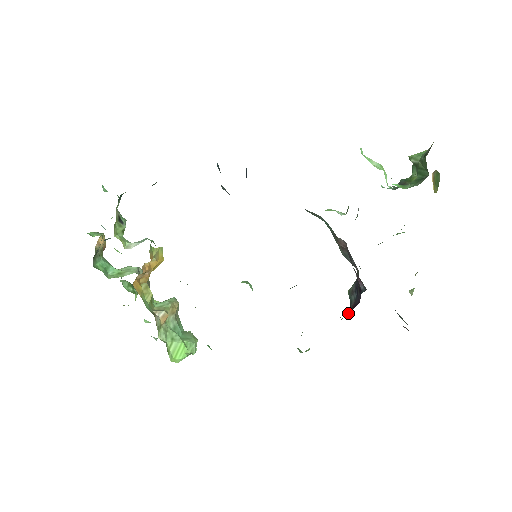
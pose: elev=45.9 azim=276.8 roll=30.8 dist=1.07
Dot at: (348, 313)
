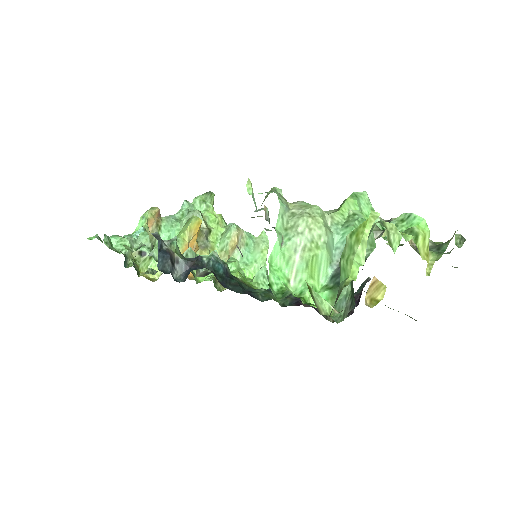
Dot at: (362, 288)
